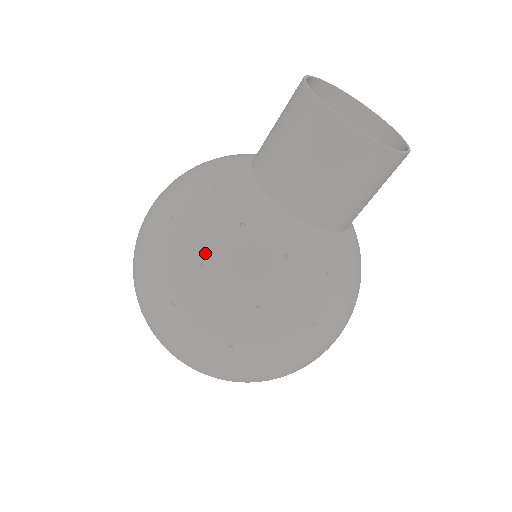
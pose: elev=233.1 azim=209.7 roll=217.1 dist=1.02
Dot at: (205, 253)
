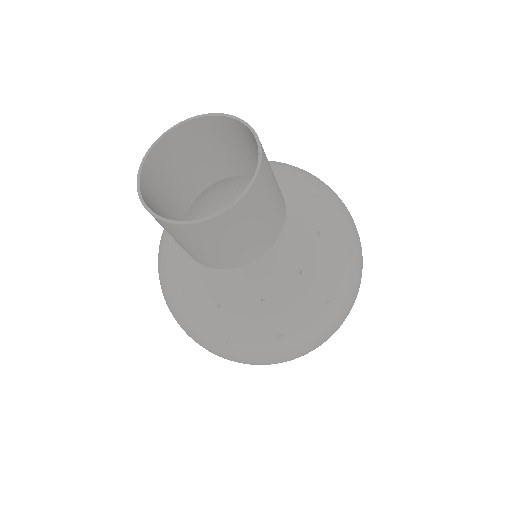
Dot at: (220, 337)
